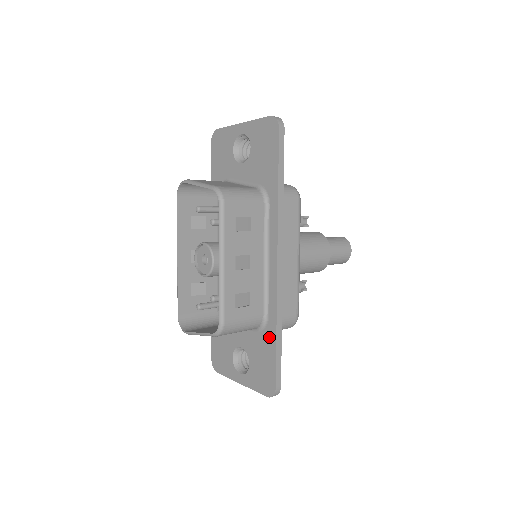
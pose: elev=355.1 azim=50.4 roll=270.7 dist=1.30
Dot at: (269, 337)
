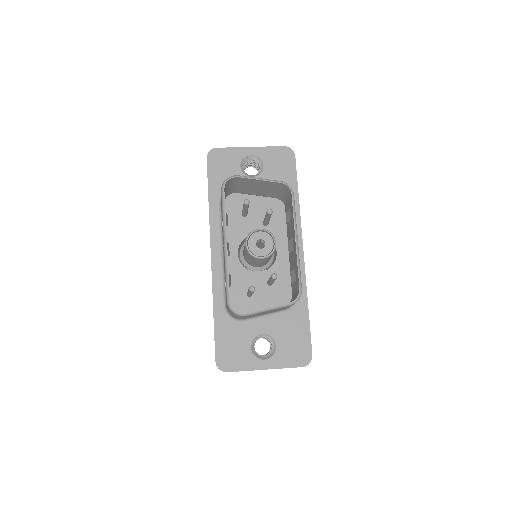
Dot at: (300, 313)
